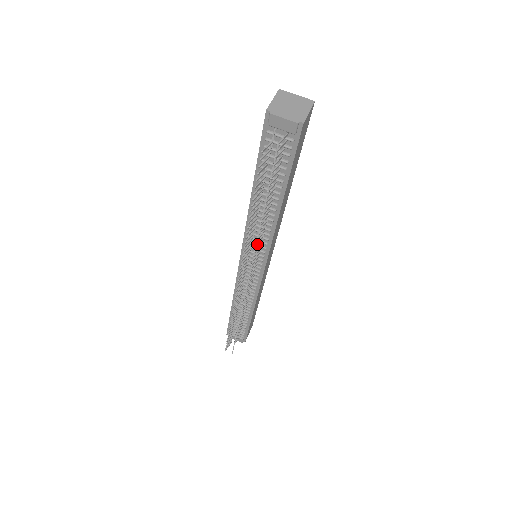
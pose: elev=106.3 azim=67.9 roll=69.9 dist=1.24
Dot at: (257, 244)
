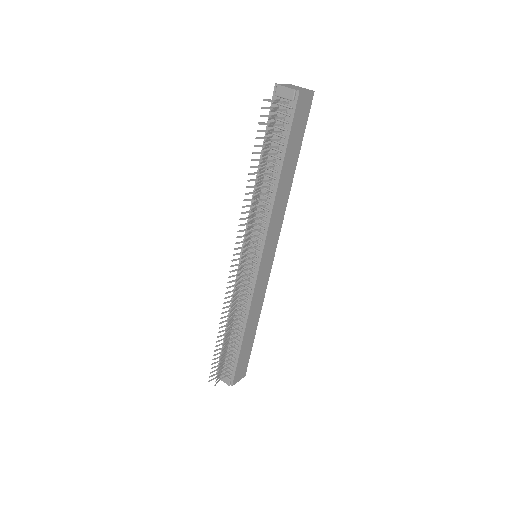
Dot at: (256, 230)
